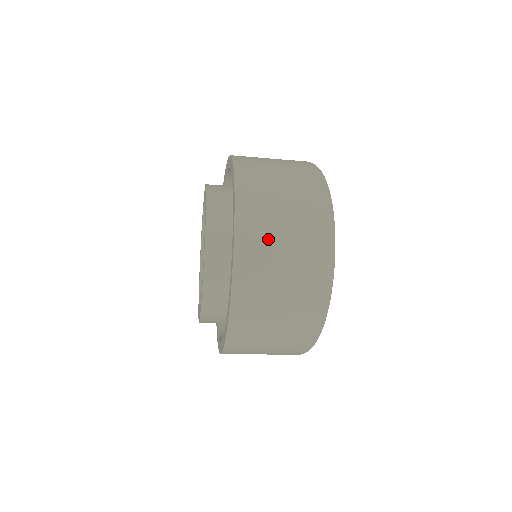
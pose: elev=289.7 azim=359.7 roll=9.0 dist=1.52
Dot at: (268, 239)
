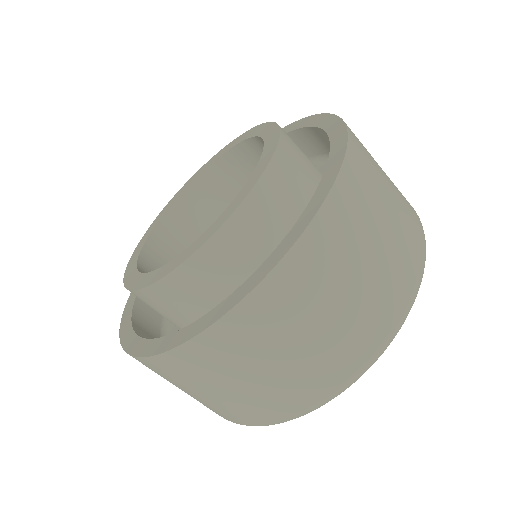
Dot at: (314, 302)
